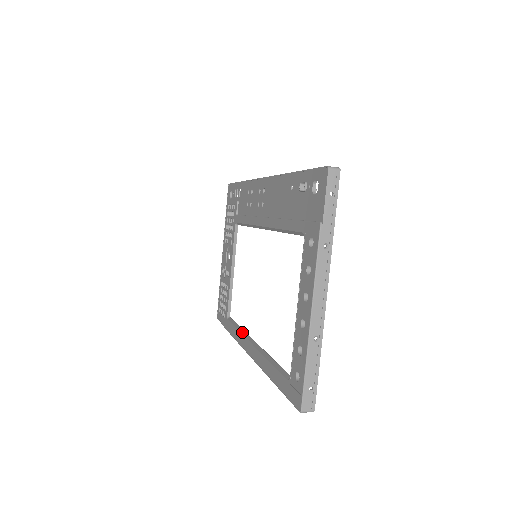
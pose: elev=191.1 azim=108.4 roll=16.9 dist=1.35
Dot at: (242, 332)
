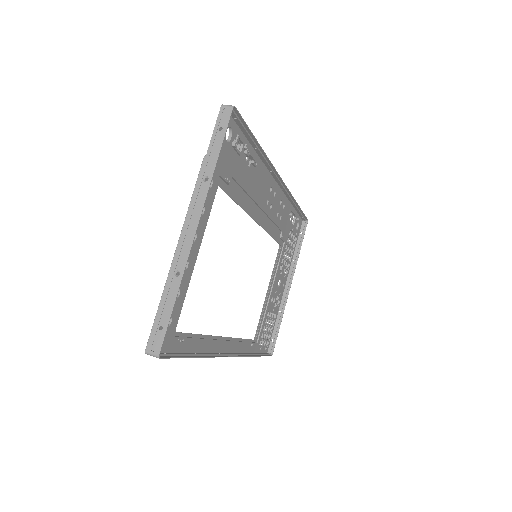
Dot at: (235, 339)
